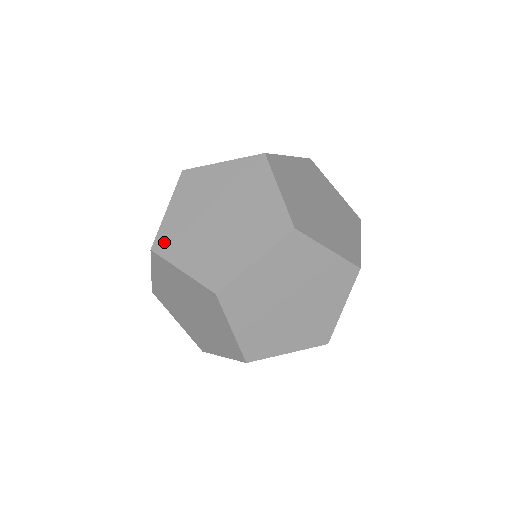
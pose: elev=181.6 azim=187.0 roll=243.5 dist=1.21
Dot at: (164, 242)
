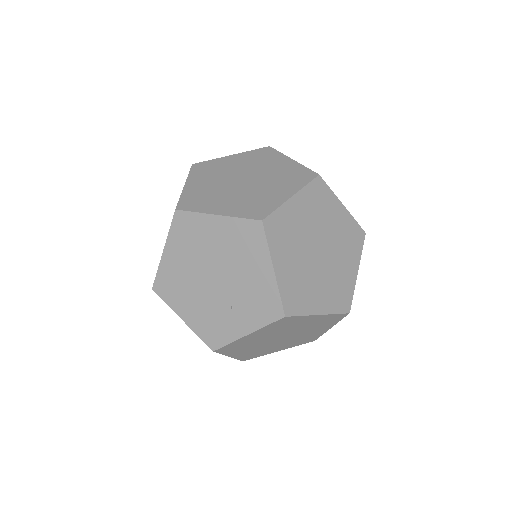
Dot at: occluded
